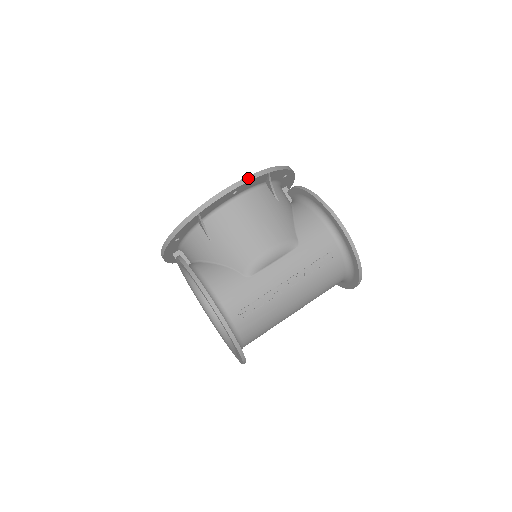
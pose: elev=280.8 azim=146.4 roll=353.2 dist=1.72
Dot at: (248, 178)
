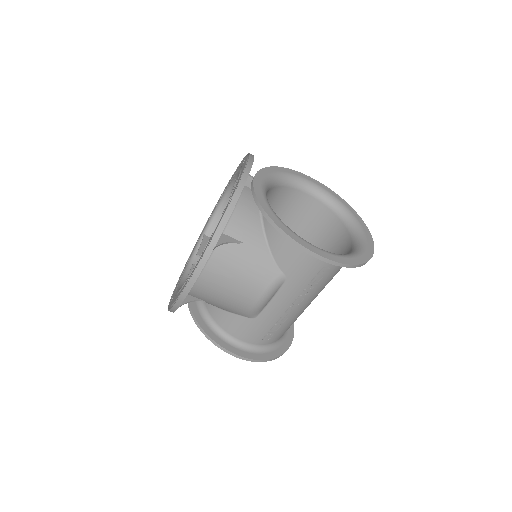
Dot at: (196, 273)
